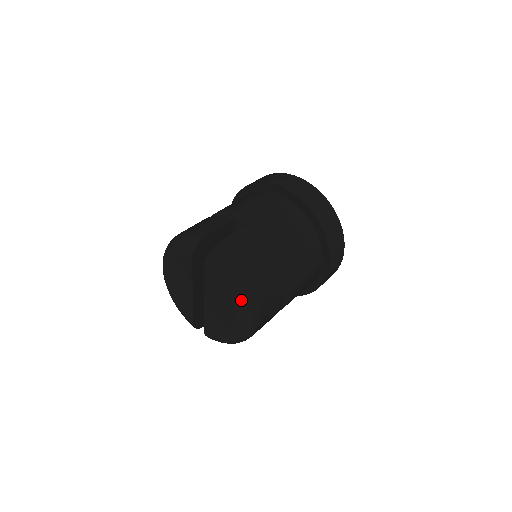
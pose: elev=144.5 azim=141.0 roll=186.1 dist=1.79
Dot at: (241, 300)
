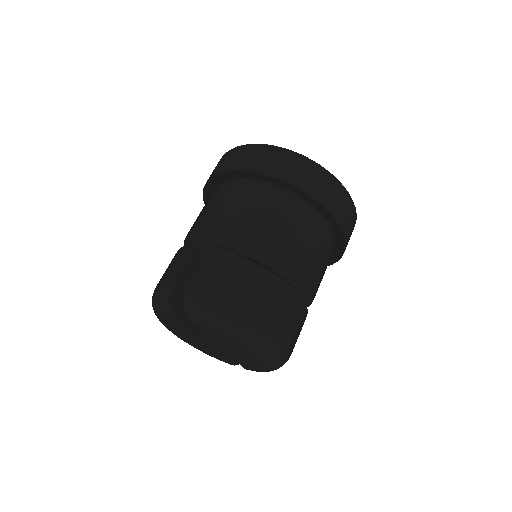
Dot at: (246, 336)
